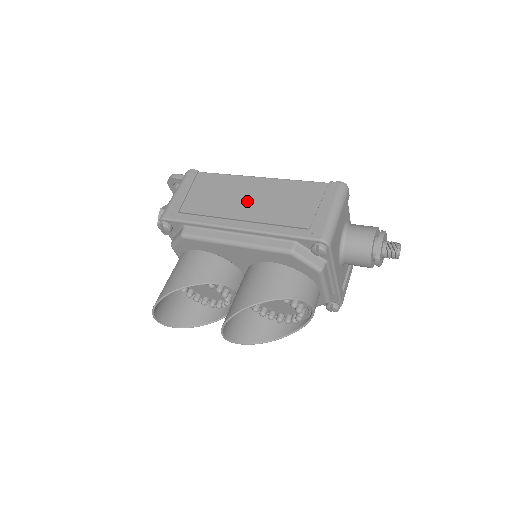
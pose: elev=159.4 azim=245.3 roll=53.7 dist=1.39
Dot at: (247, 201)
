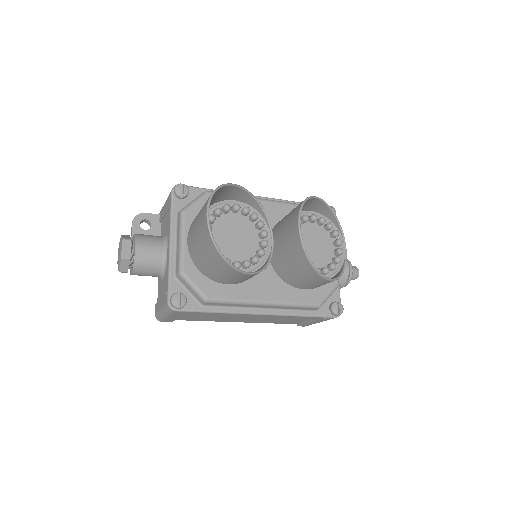
Dot at: occluded
